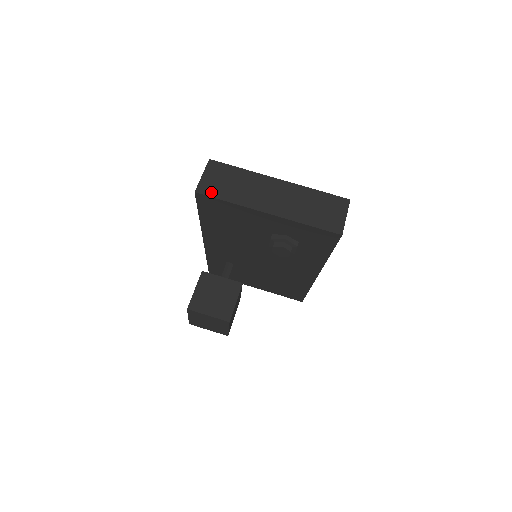
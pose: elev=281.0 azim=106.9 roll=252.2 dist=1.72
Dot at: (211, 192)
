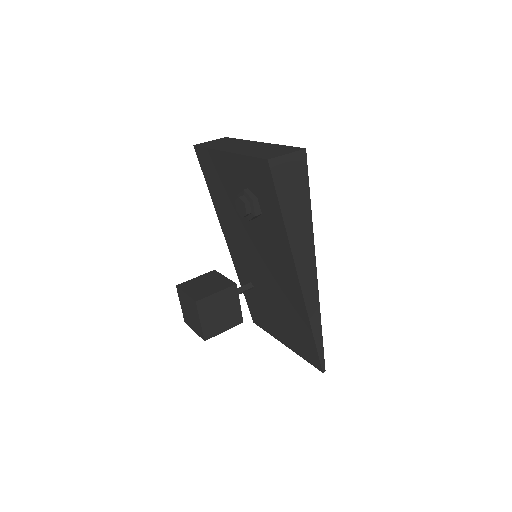
Dot at: (203, 145)
